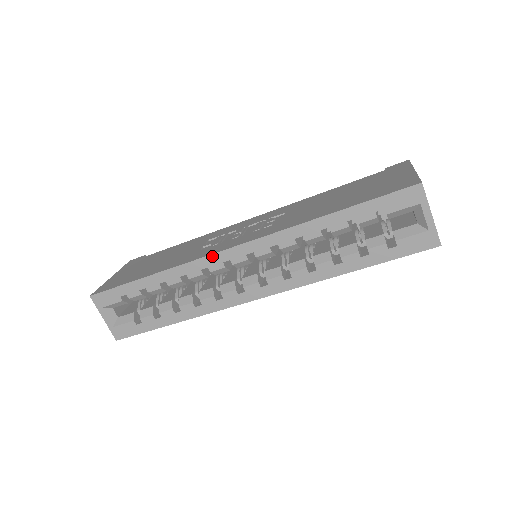
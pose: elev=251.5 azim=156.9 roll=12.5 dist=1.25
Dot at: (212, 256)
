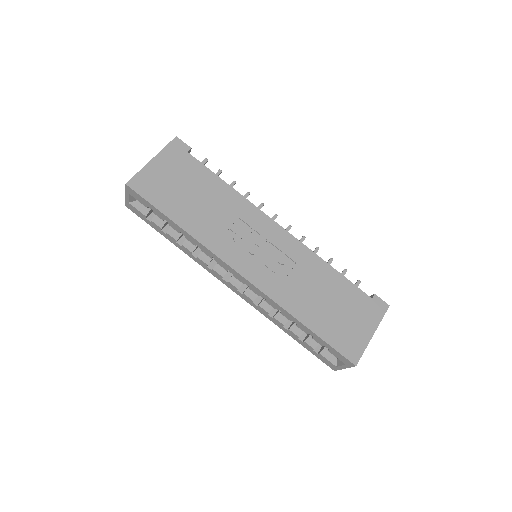
Dot at: (225, 264)
